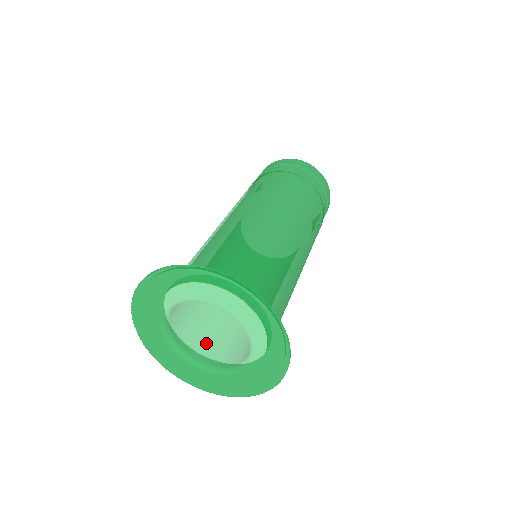
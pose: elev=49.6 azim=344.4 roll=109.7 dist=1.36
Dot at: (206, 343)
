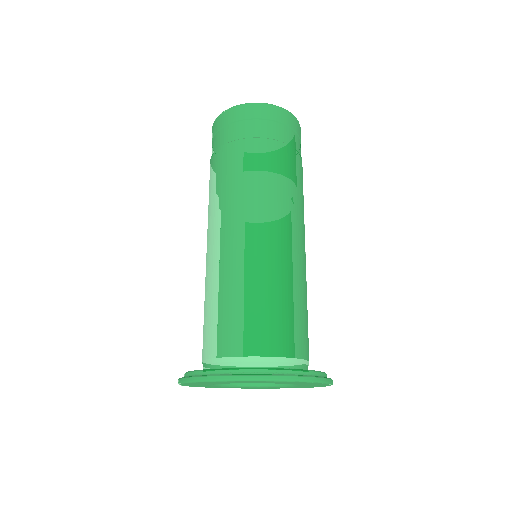
Dot at: occluded
